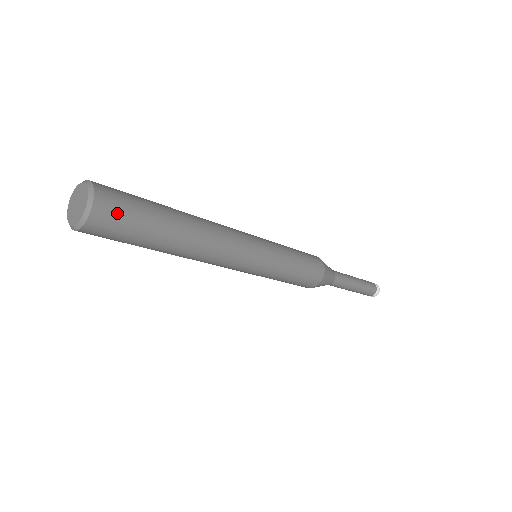
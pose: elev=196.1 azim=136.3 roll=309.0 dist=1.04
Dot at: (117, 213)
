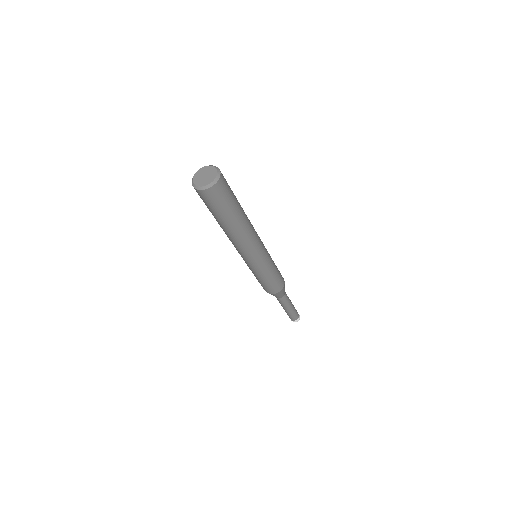
Dot at: (216, 198)
